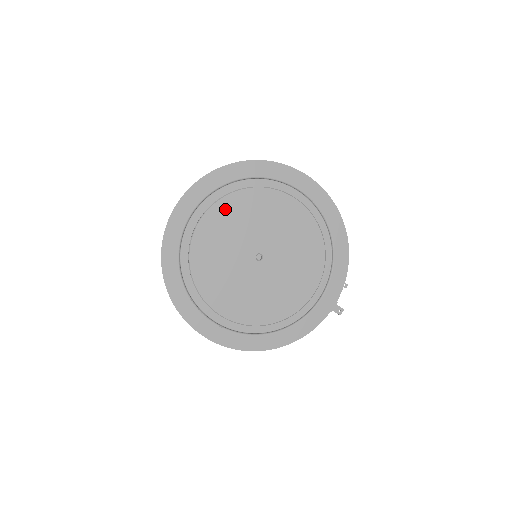
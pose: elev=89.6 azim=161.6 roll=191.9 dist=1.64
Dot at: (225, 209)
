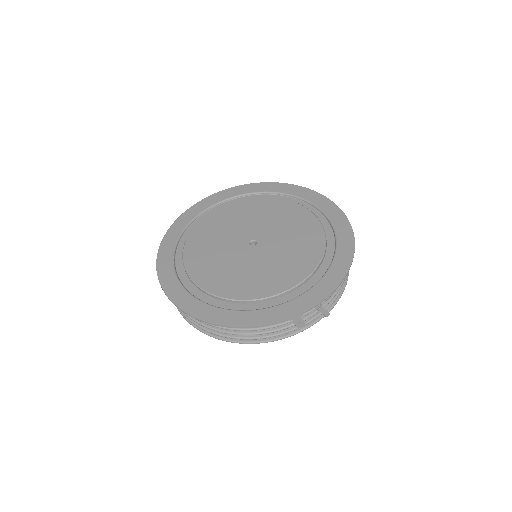
Dot at: (252, 204)
